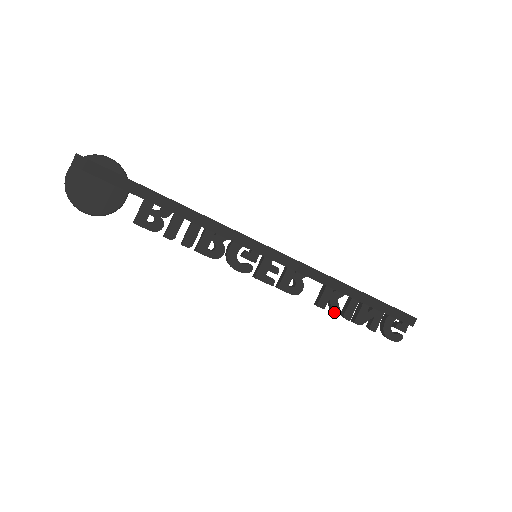
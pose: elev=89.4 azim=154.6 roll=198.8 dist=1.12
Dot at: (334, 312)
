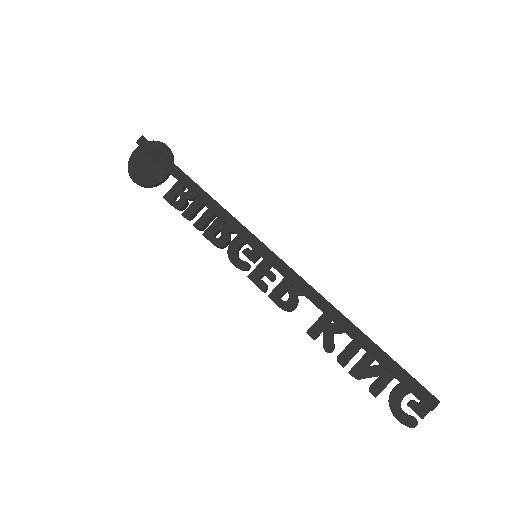
Dot at: (326, 348)
